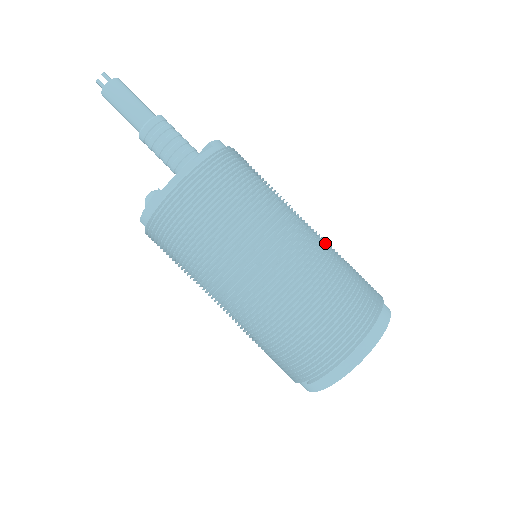
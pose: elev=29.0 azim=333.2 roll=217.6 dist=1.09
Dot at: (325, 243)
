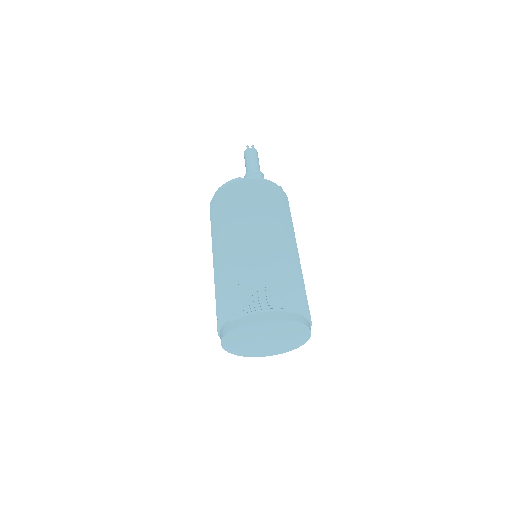
Dot at: occluded
